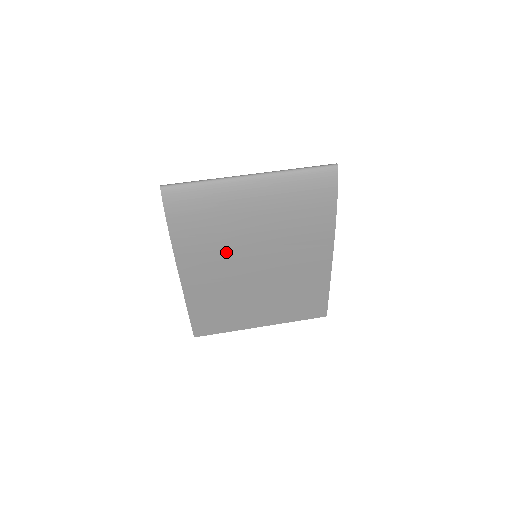
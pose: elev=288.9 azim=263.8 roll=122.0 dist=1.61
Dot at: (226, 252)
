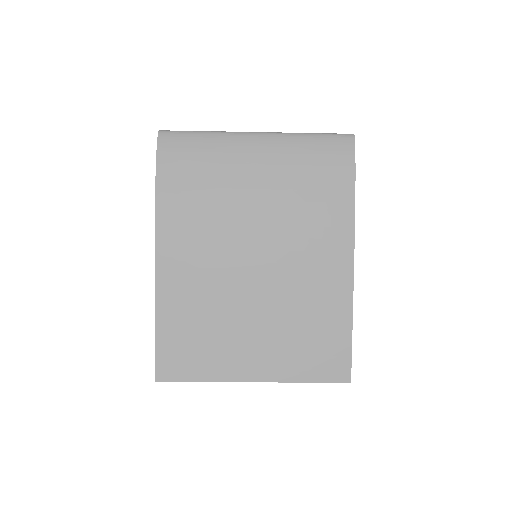
Dot at: (218, 225)
